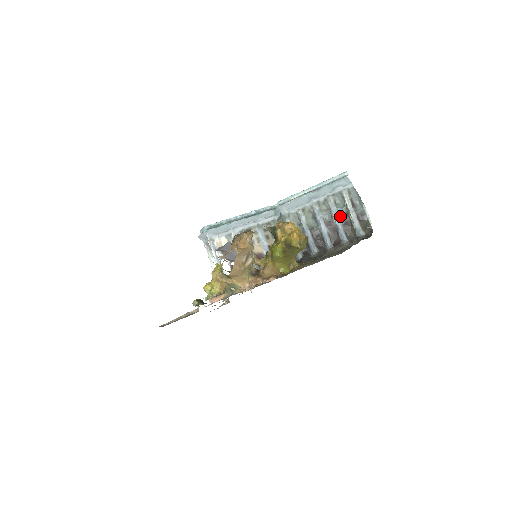
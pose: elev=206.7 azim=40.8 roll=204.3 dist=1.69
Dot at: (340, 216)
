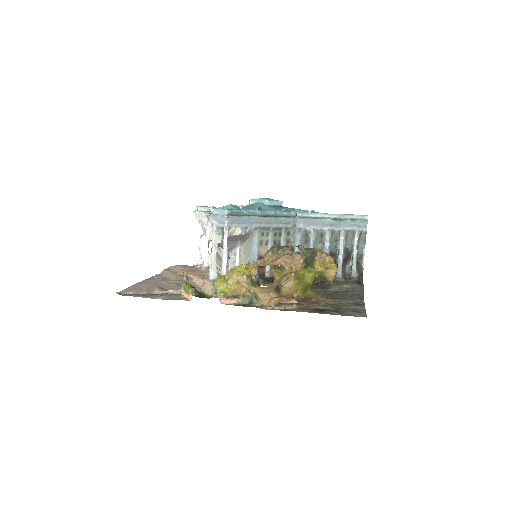
Dot at: (345, 252)
